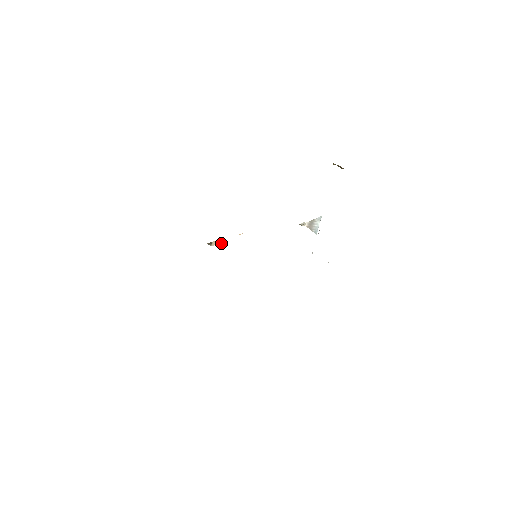
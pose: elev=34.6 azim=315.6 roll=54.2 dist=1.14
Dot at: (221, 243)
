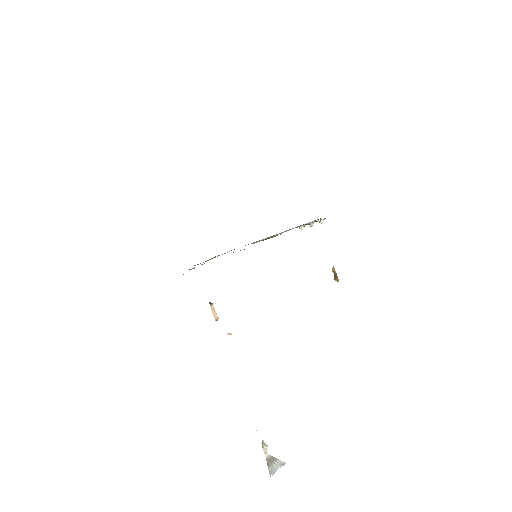
Dot at: (215, 317)
